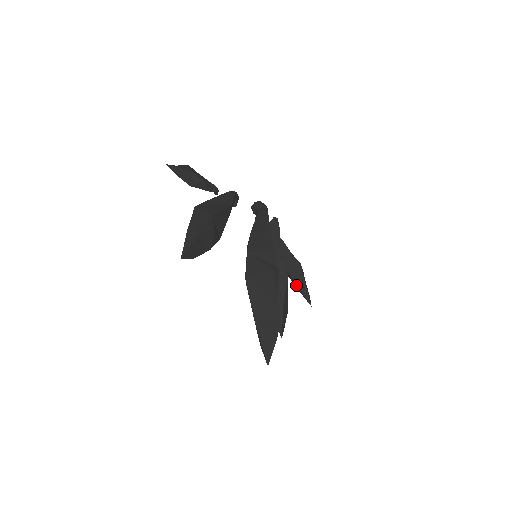
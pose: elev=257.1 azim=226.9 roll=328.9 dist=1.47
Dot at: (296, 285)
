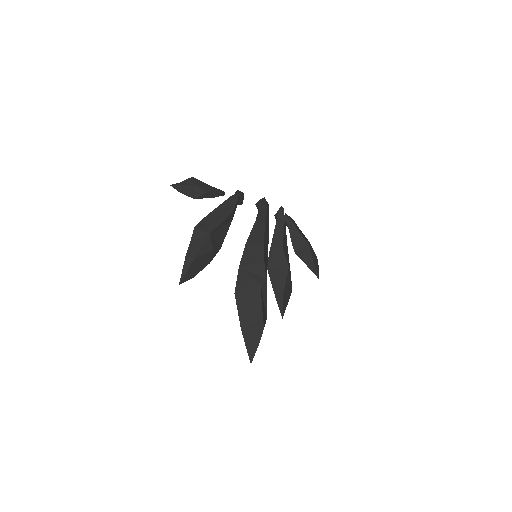
Dot at: occluded
